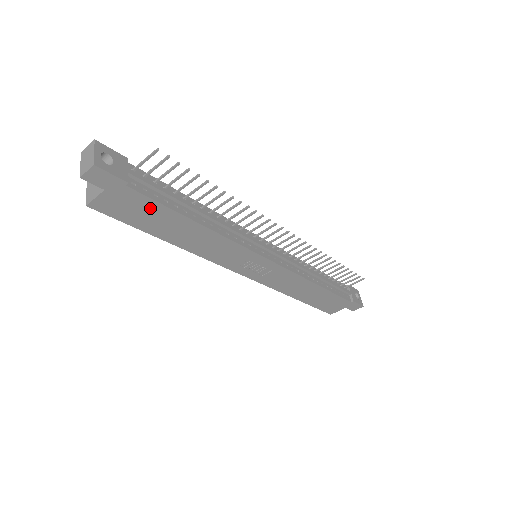
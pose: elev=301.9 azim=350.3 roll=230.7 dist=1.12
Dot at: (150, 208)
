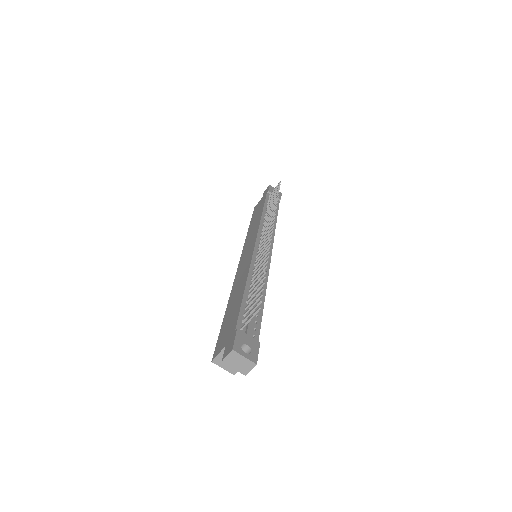
Dot at: occluded
